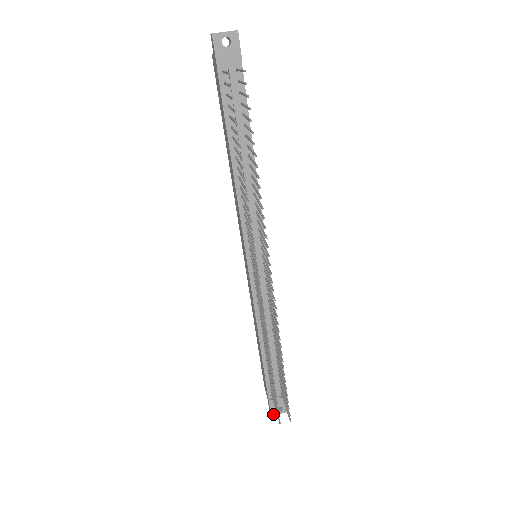
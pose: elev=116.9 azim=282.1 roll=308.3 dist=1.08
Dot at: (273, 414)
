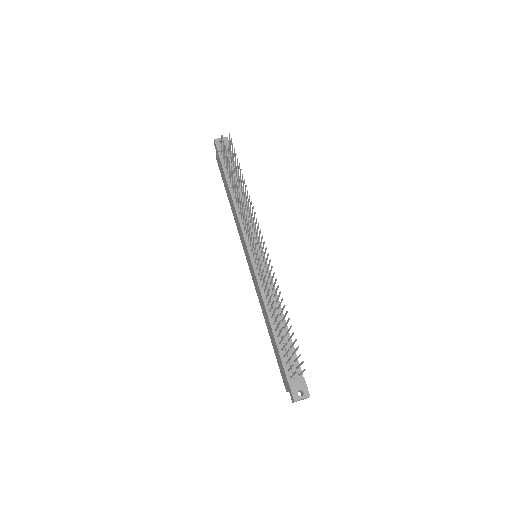
Dot at: (296, 400)
